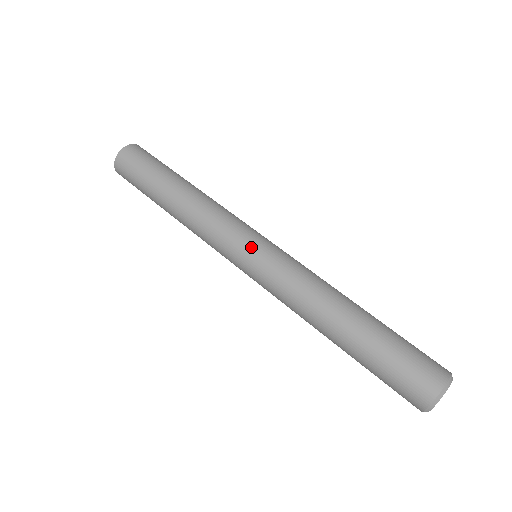
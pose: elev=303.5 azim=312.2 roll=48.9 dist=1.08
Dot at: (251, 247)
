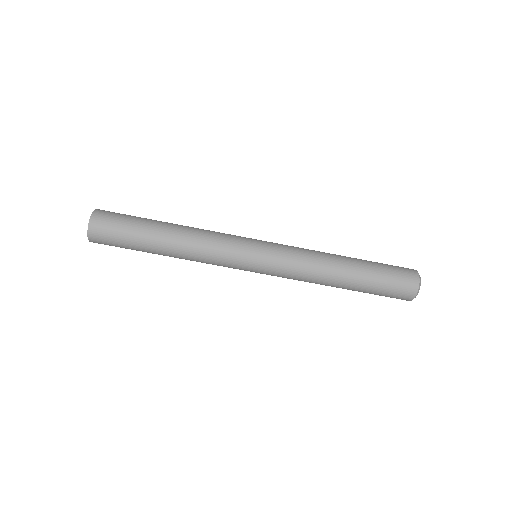
Dot at: (257, 250)
